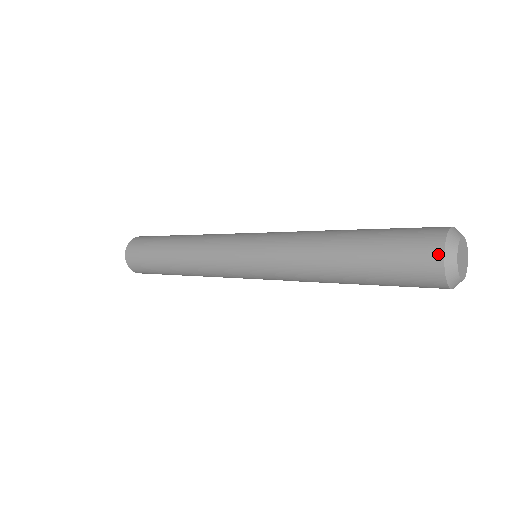
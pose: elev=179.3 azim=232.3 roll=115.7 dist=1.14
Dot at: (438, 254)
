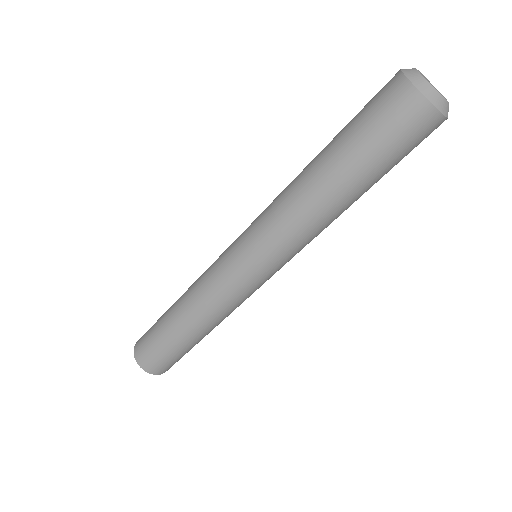
Dot at: (404, 84)
